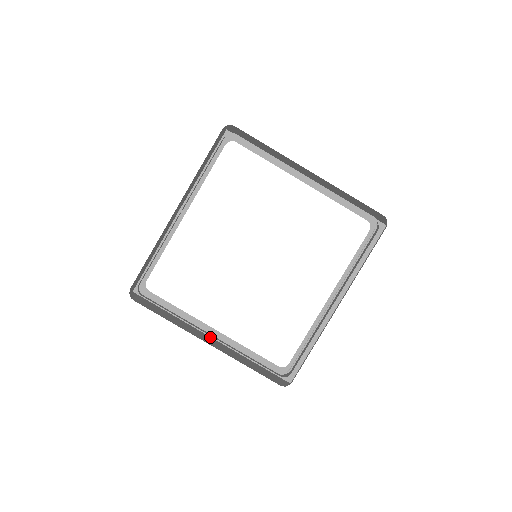
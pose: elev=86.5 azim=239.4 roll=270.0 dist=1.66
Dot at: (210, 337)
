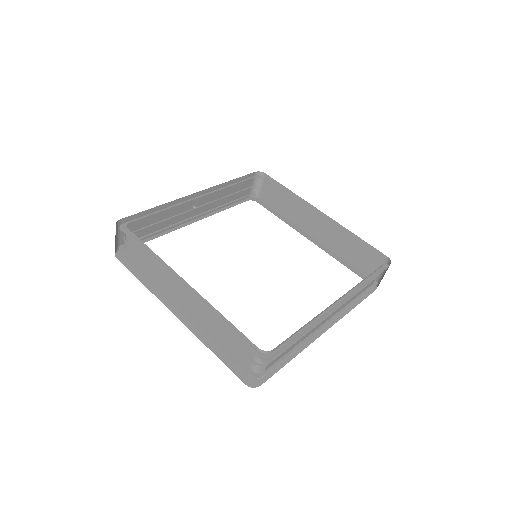
Dot at: occluded
